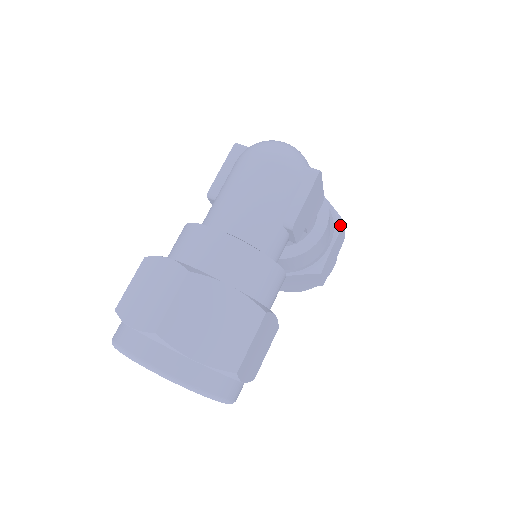
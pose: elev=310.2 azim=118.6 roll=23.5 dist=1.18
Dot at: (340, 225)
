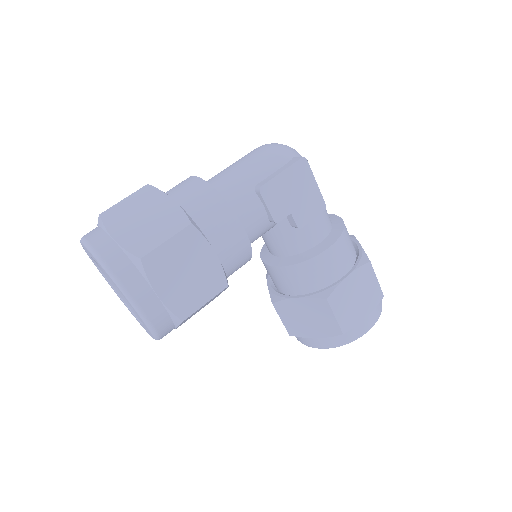
Dot at: (363, 262)
